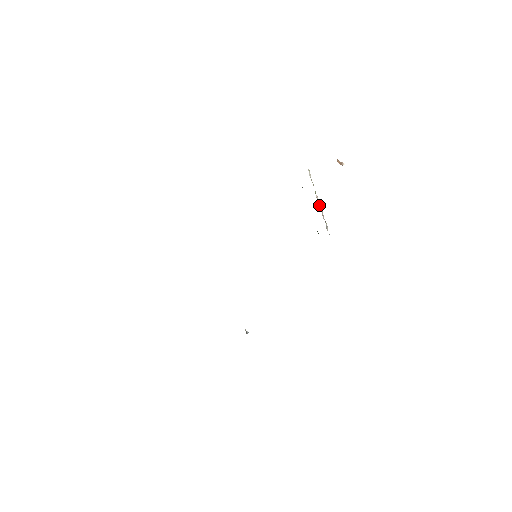
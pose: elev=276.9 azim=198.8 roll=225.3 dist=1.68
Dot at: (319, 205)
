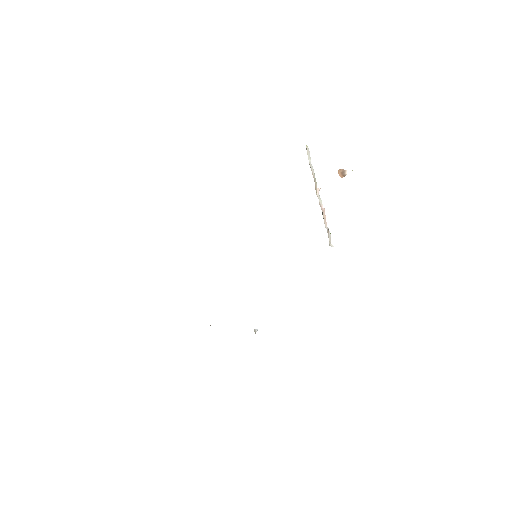
Dot at: occluded
